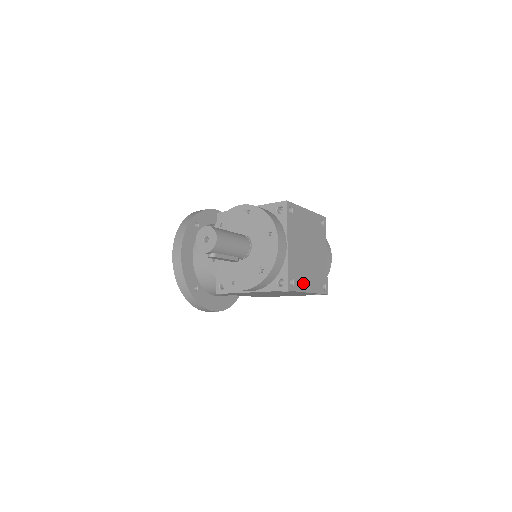
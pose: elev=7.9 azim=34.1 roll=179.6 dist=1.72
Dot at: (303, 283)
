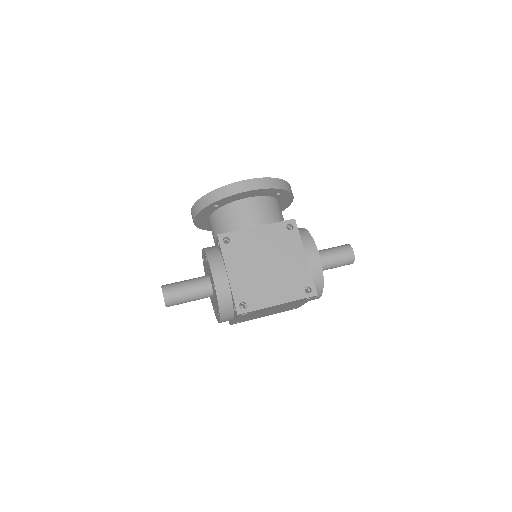
Dot at: (255, 318)
